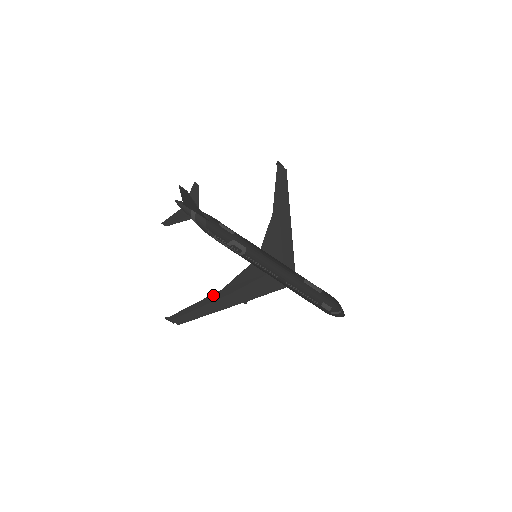
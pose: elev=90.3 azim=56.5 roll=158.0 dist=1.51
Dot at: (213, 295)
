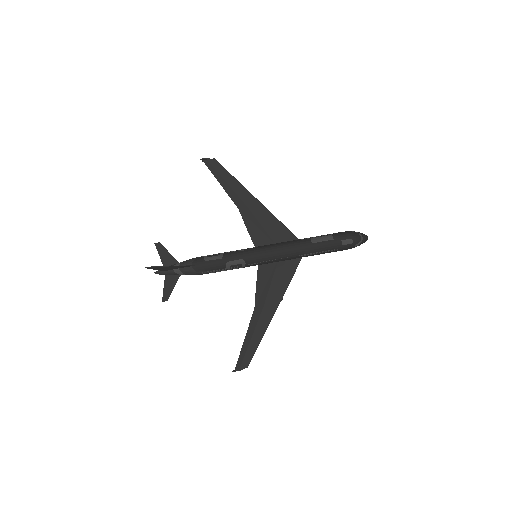
Dot at: (252, 319)
